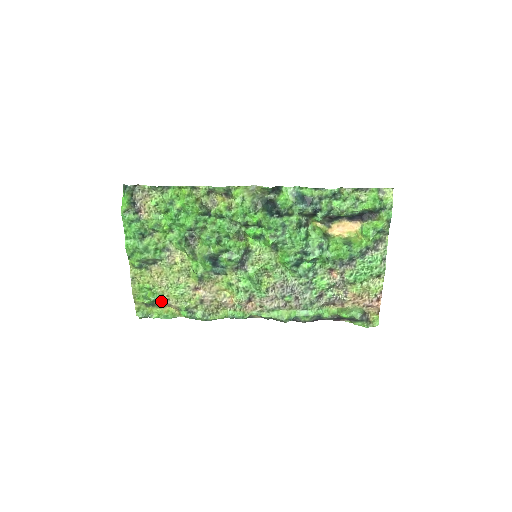
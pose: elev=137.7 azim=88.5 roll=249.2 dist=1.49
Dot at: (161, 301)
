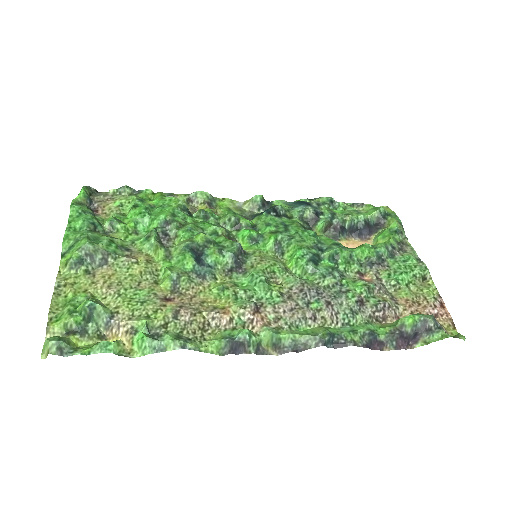
Dot at: (102, 315)
